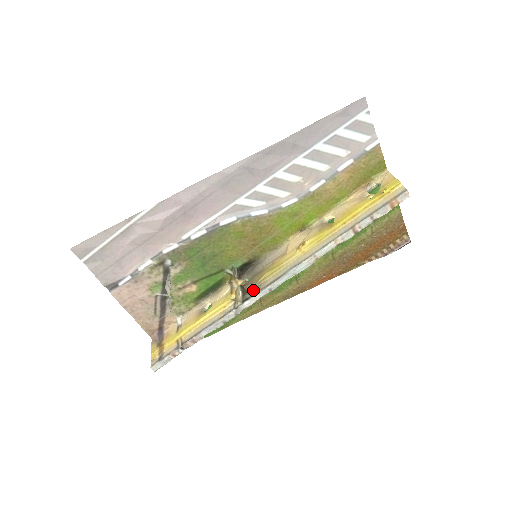
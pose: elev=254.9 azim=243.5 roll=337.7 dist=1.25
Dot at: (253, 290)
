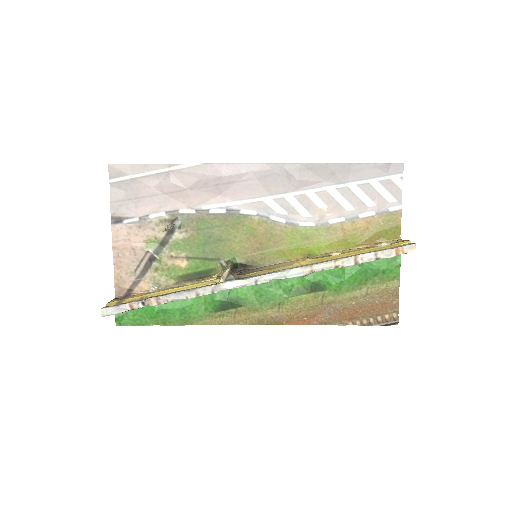
Dot at: (240, 278)
